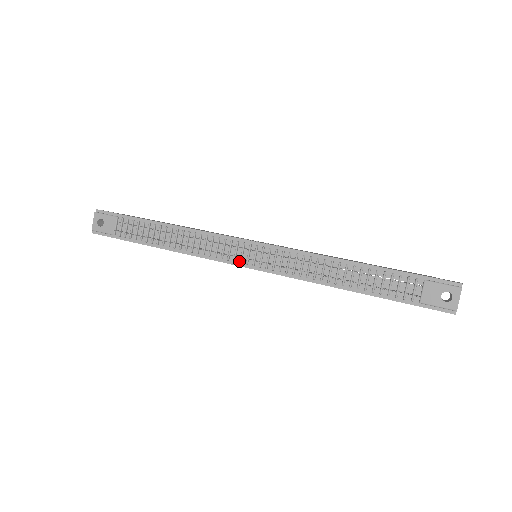
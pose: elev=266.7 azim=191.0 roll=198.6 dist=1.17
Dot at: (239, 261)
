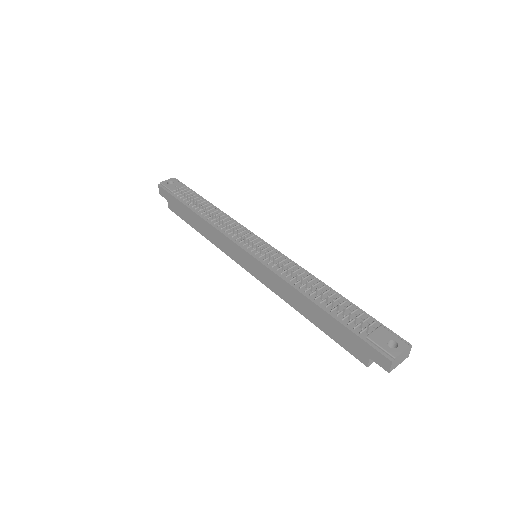
Dot at: (243, 245)
